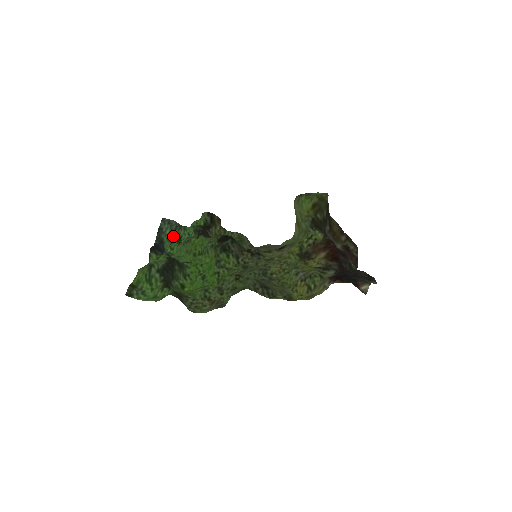
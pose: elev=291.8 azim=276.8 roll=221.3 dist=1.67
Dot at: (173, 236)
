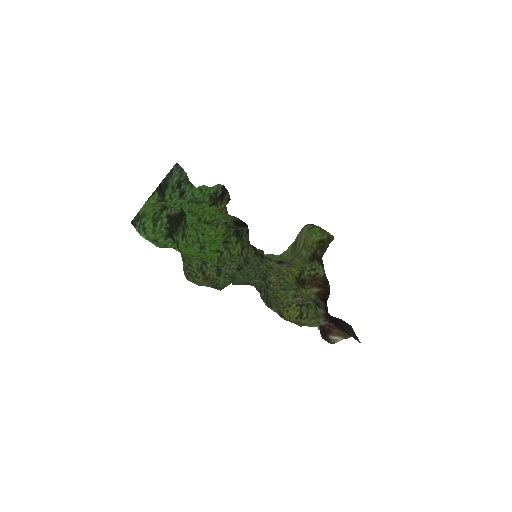
Dot at: (178, 186)
